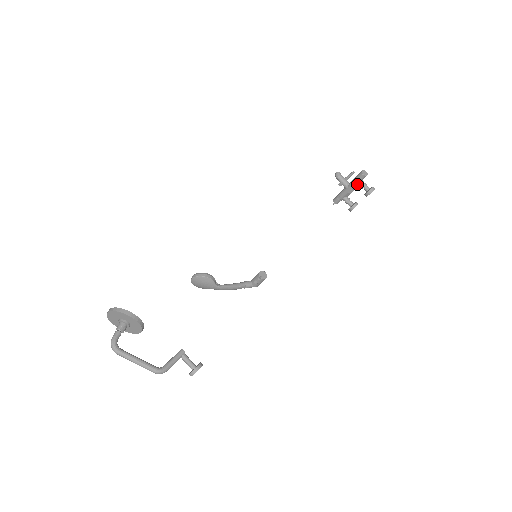
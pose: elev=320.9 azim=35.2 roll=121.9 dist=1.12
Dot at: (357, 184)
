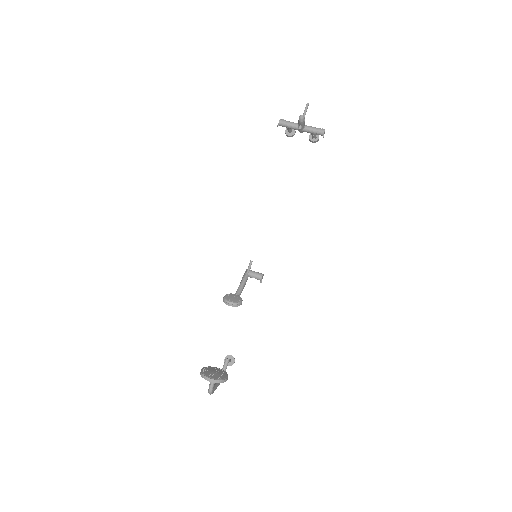
Dot at: (311, 133)
